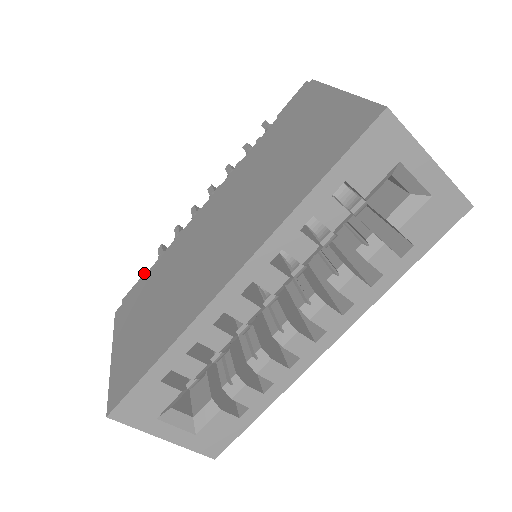
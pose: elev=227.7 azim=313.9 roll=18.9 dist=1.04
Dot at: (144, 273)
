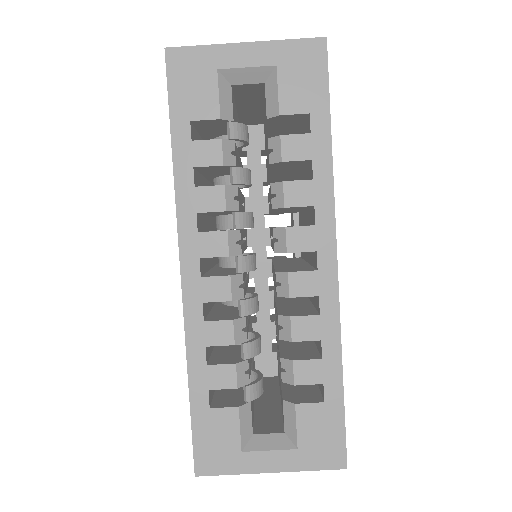
Dot at: occluded
